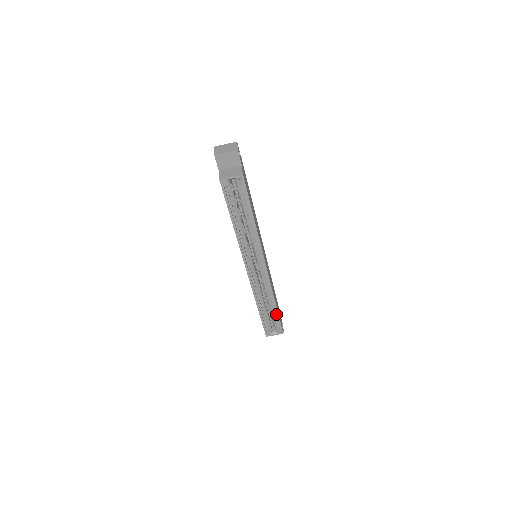
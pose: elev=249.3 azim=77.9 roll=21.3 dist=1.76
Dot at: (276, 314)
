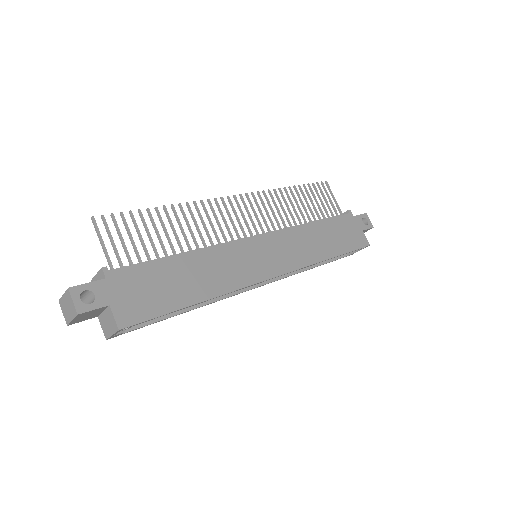
Dot at: (341, 252)
